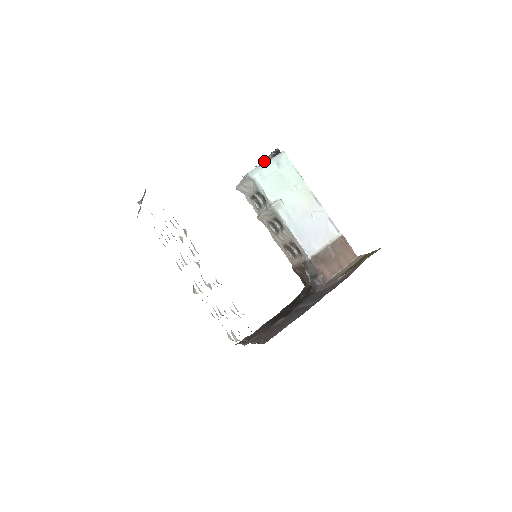
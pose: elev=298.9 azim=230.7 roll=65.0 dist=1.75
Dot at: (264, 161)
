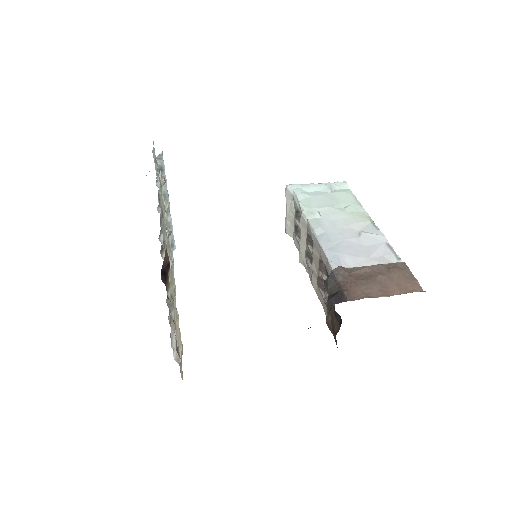
Dot at: occluded
